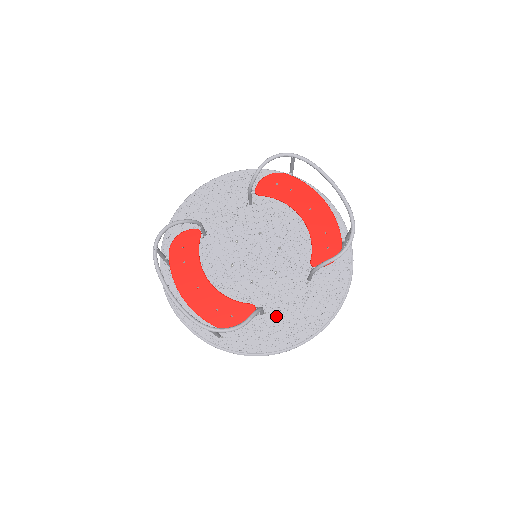
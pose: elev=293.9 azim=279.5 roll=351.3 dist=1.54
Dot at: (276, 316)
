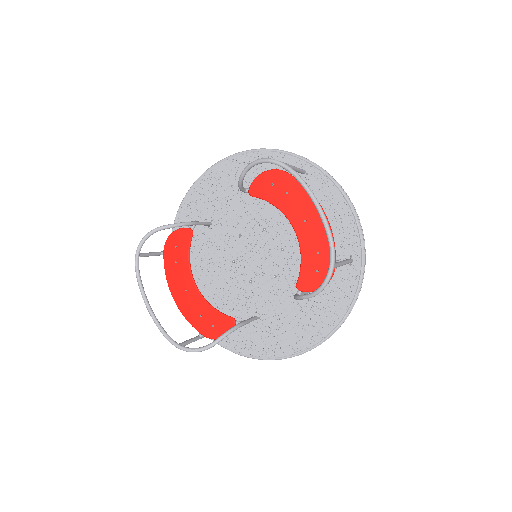
Dot at: (269, 323)
